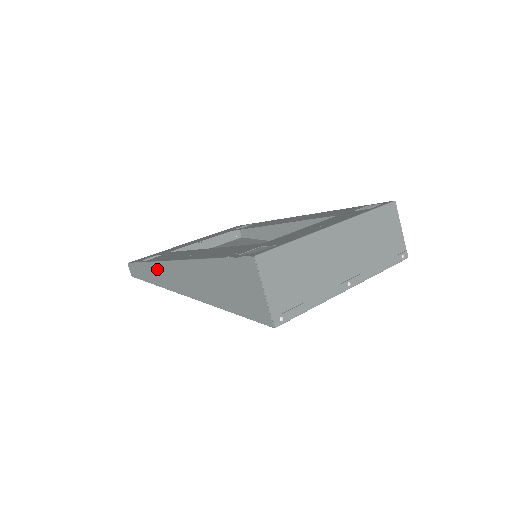
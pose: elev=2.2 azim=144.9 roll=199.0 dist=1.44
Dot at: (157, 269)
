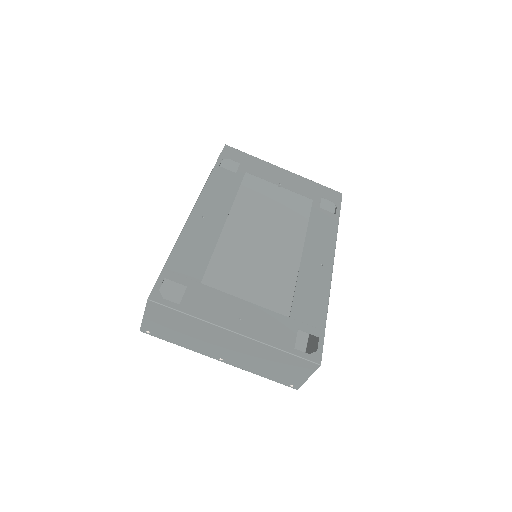
Dot at: occluded
